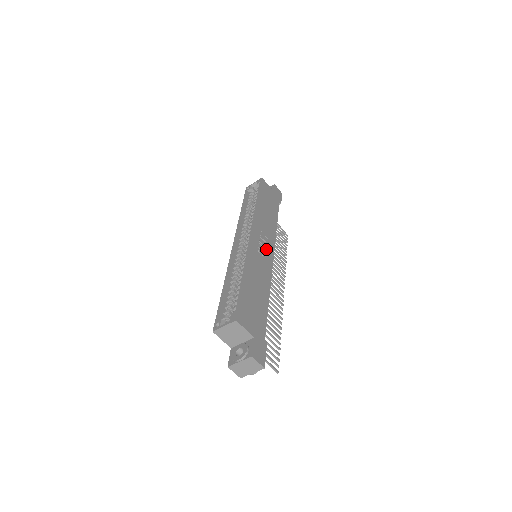
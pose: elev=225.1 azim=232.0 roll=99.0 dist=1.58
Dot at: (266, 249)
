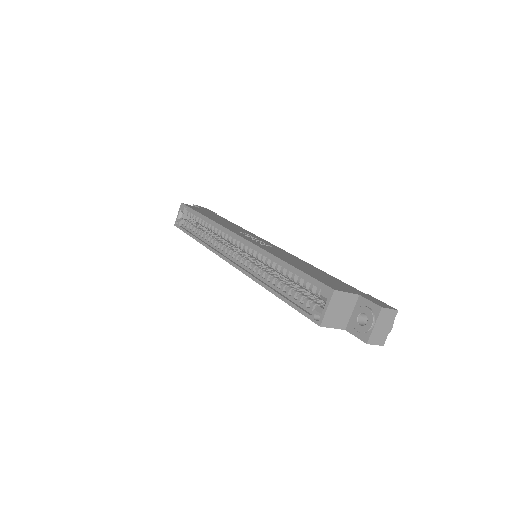
Dot at: (260, 241)
